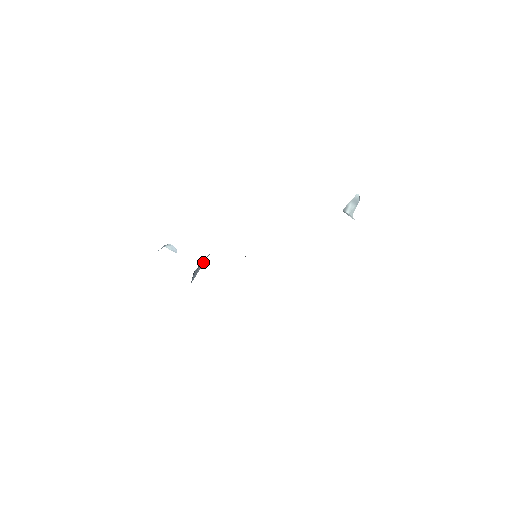
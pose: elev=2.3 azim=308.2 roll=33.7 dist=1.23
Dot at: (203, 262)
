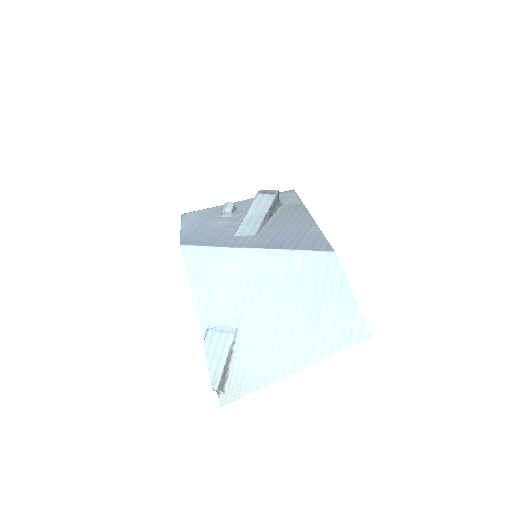
Dot at: occluded
